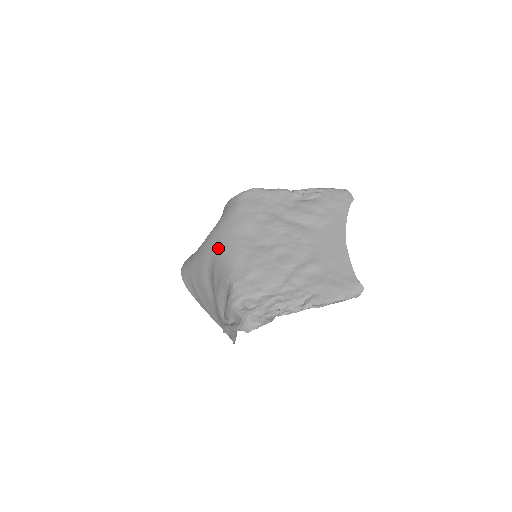
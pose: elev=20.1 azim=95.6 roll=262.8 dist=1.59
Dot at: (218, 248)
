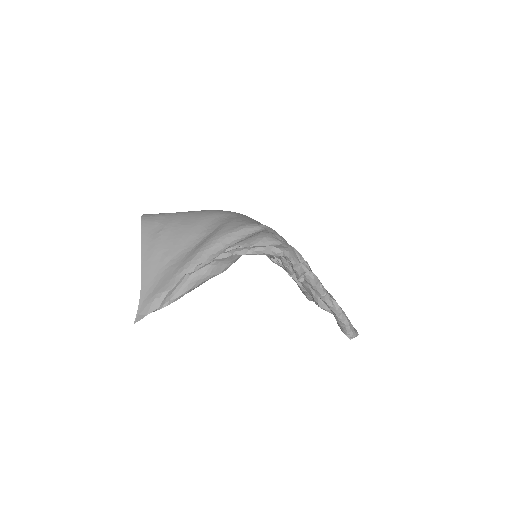
Dot at: (242, 215)
